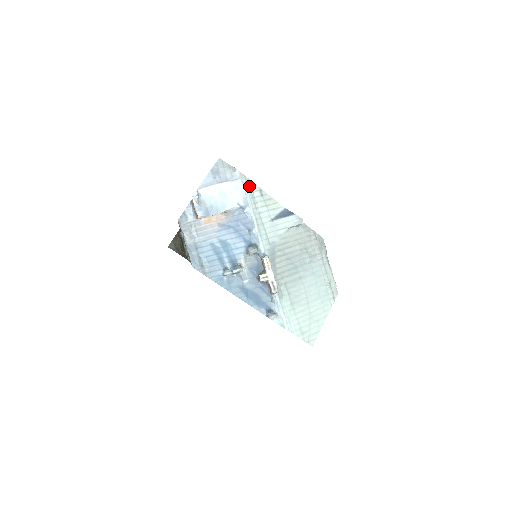
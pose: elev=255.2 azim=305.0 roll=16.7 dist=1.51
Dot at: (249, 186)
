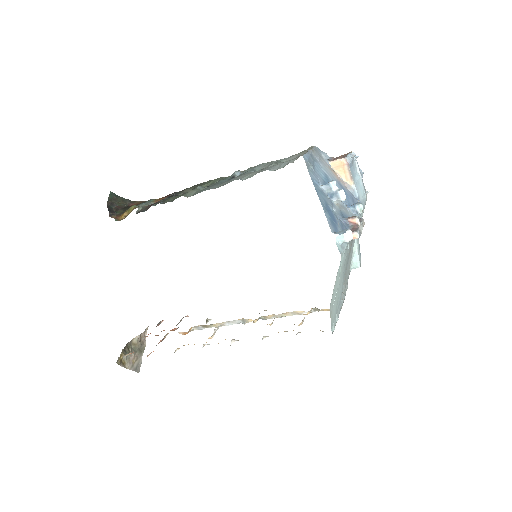
Dot at: occluded
